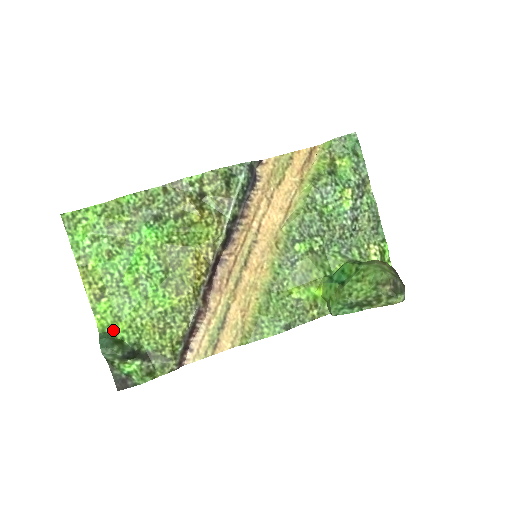
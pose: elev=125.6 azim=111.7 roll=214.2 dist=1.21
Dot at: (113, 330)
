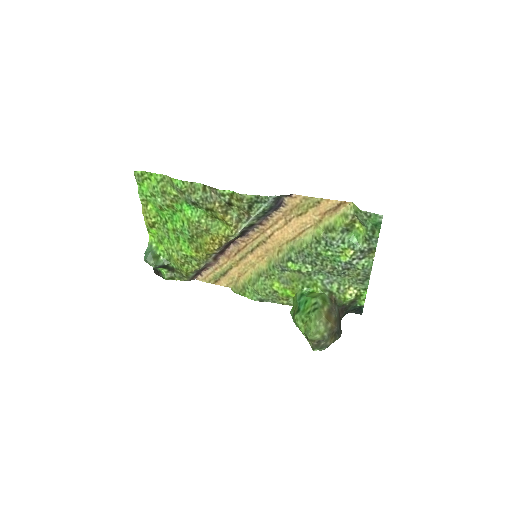
Dot at: (156, 247)
